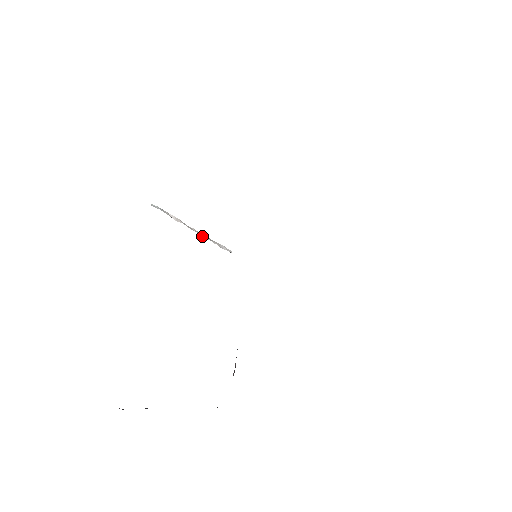
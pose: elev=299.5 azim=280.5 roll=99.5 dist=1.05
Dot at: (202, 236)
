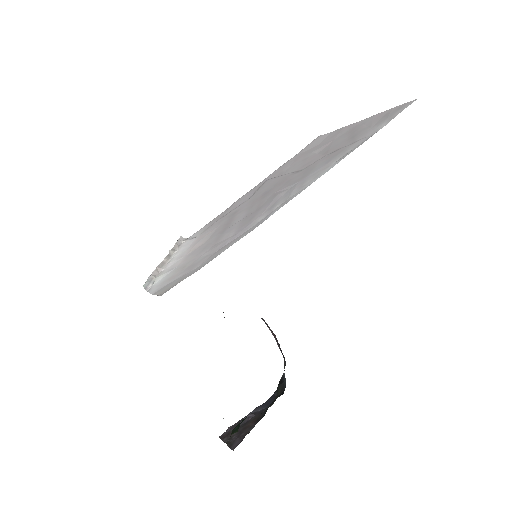
Dot at: (170, 256)
